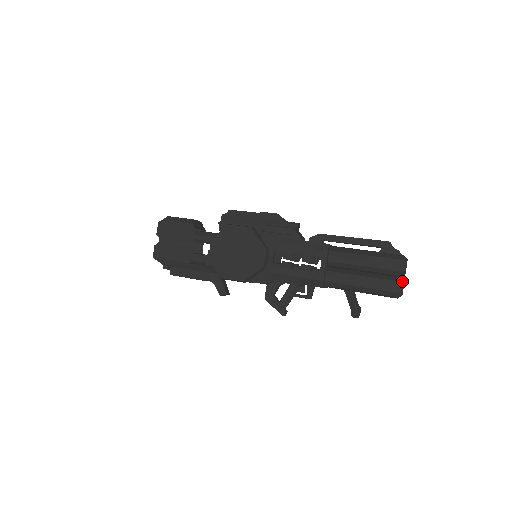
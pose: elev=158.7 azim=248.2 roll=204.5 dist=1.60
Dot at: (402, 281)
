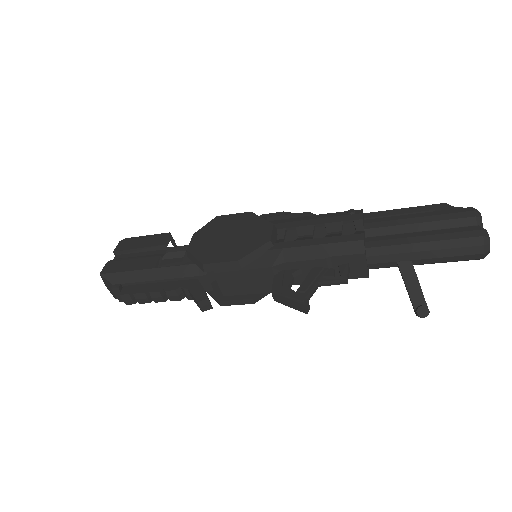
Dot at: (482, 228)
